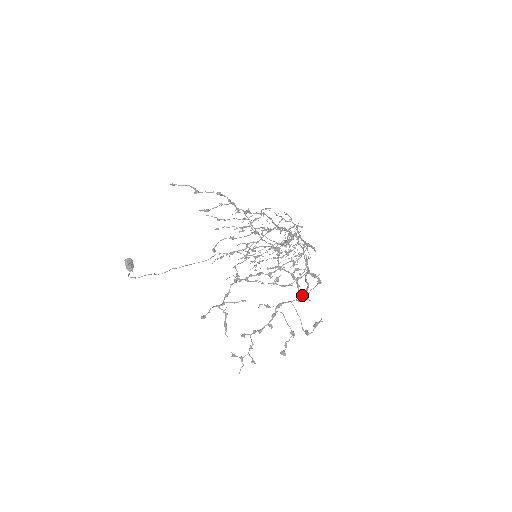
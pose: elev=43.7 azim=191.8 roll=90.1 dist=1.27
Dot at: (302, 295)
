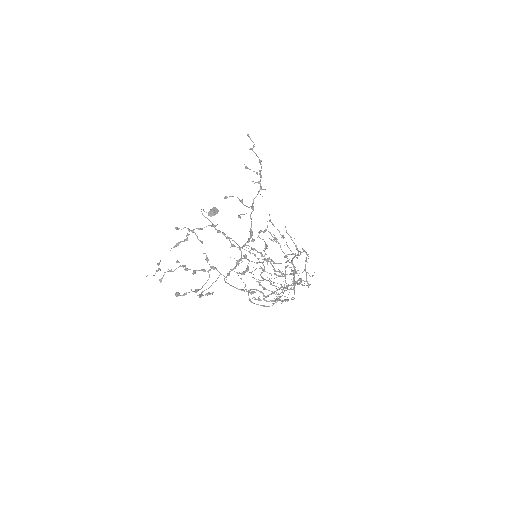
Dot at: (228, 274)
